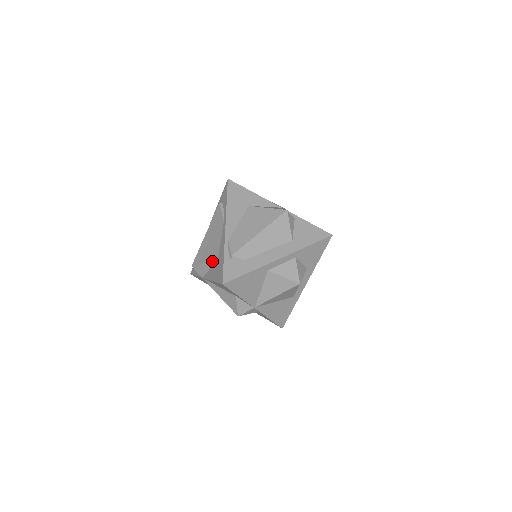
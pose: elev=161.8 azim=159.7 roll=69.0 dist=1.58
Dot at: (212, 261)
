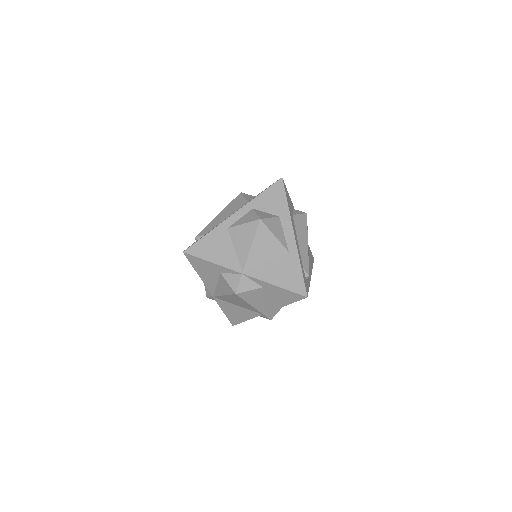
Dot at: occluded
